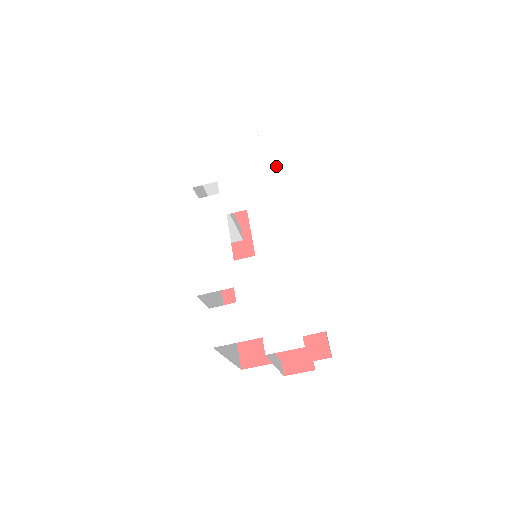
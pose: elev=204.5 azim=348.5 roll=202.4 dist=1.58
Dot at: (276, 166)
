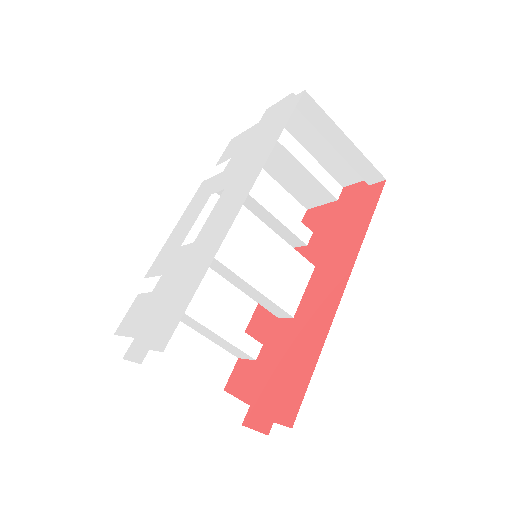
Dot at: (275, 134)
